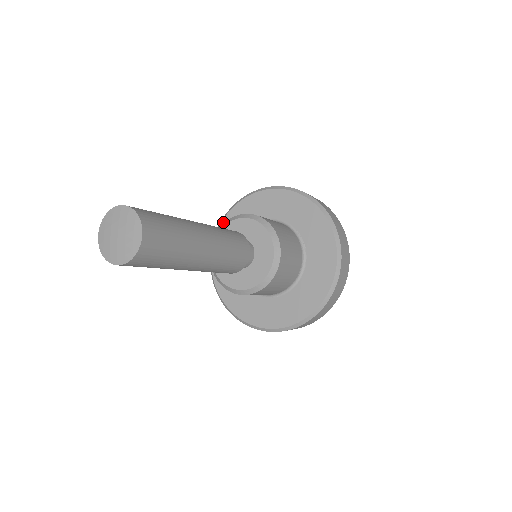
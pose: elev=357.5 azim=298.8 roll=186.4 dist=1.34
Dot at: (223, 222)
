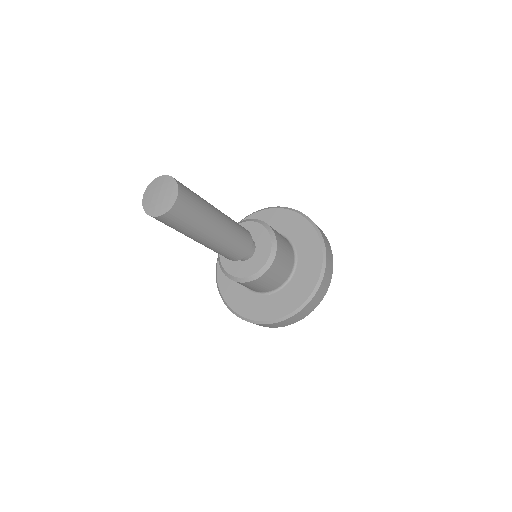
Dot at: occluded
